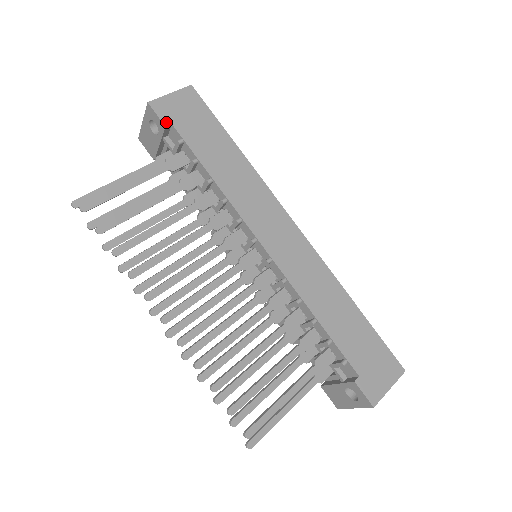
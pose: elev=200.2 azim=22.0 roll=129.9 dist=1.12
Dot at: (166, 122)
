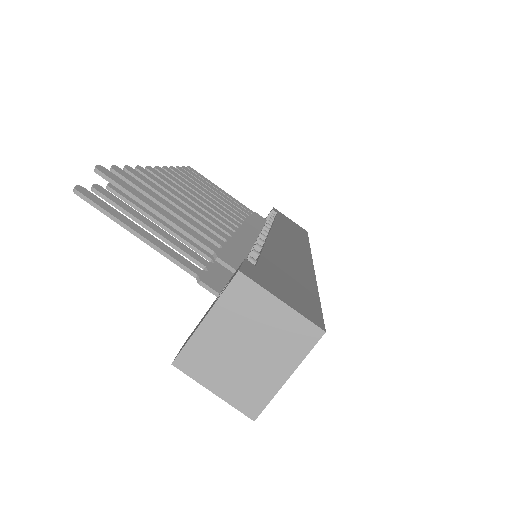
Dot at: (275, 211)
